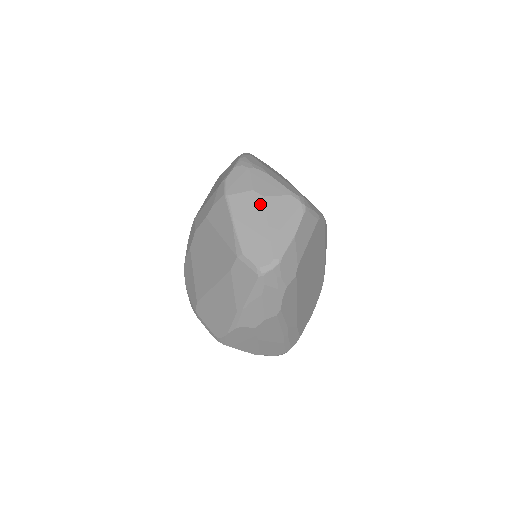
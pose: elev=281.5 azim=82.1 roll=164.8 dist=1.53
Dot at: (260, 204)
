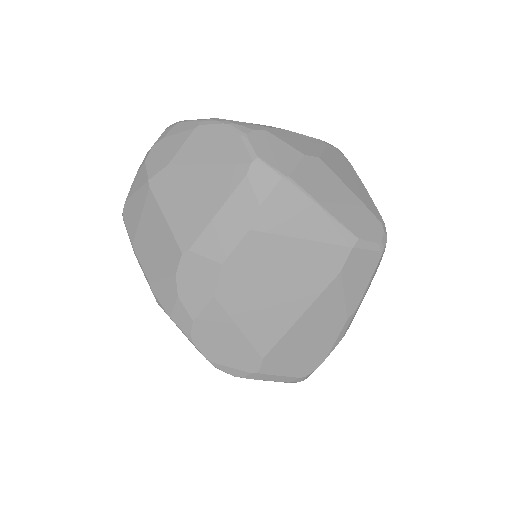
Dot at: (324, 169)
